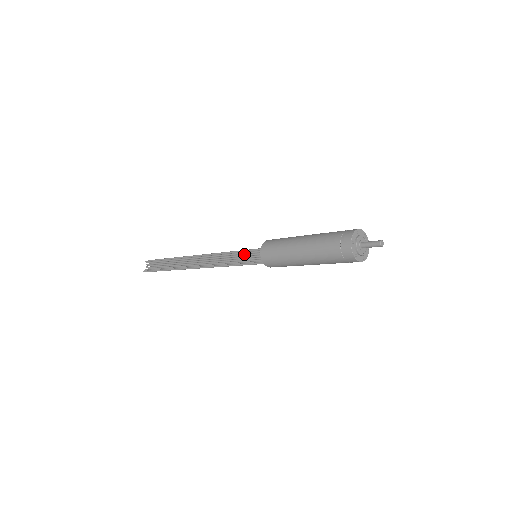
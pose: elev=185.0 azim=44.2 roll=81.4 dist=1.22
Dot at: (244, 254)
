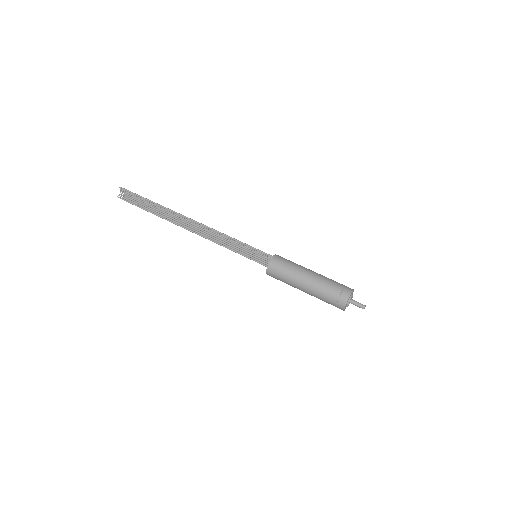
Dot at: (243, 245)
